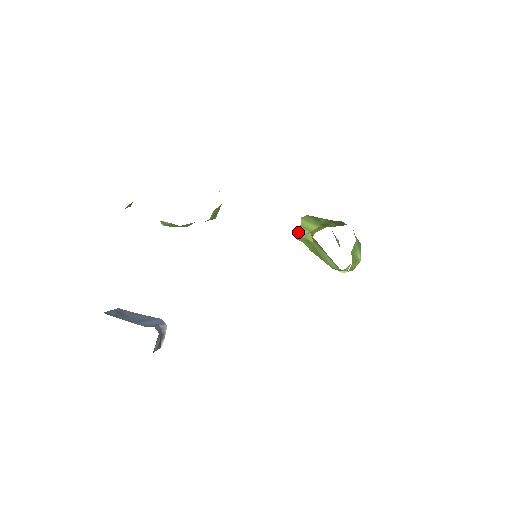
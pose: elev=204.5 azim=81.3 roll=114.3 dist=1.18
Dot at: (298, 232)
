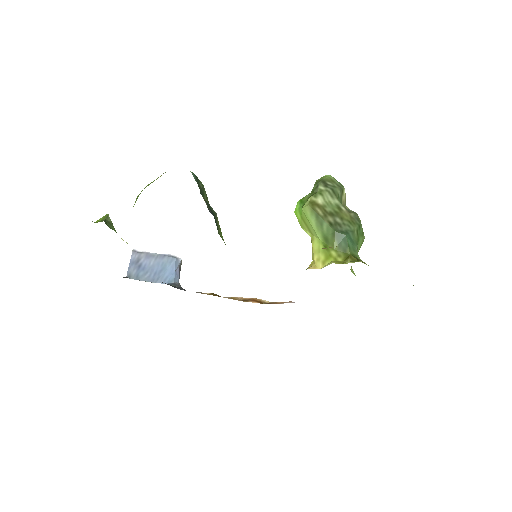
Dot at: (299, 217)
